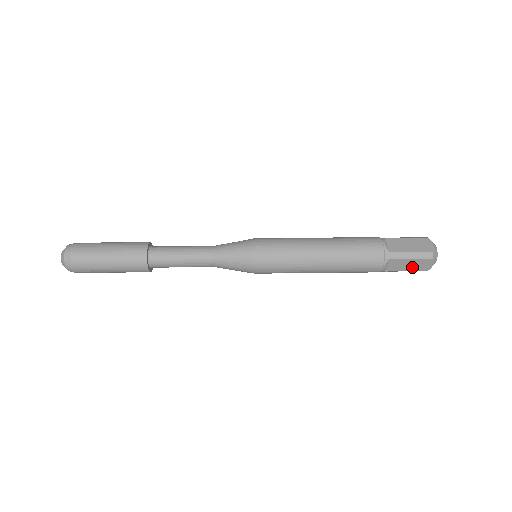
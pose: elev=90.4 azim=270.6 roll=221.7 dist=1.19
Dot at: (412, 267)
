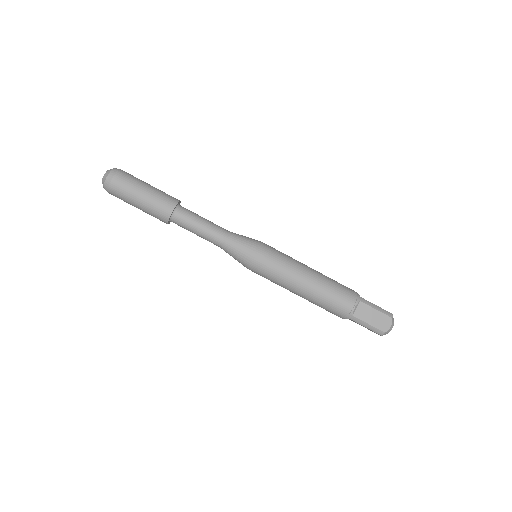
Dot at: (365, 327)
